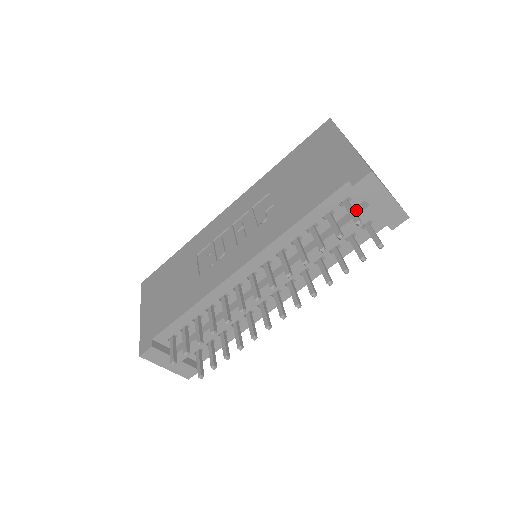
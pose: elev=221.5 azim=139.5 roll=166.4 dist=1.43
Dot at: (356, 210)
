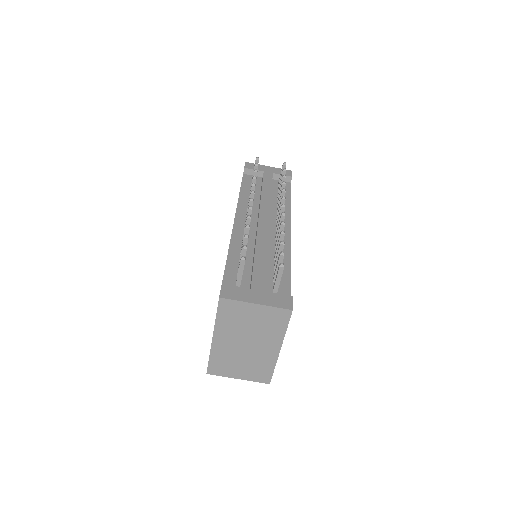
Dot at: (262, 179)
